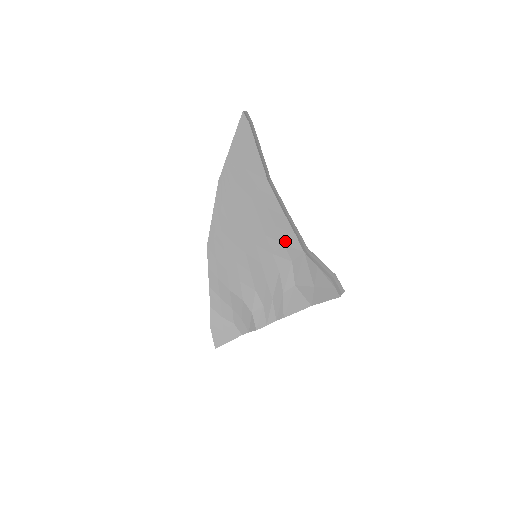
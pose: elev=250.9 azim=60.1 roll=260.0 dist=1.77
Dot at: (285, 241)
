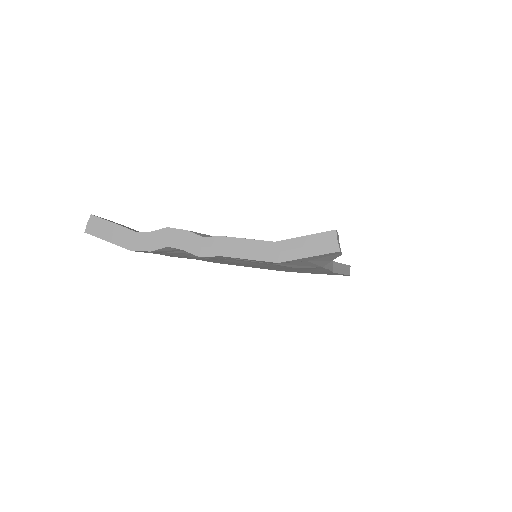
Dot at: occluded
